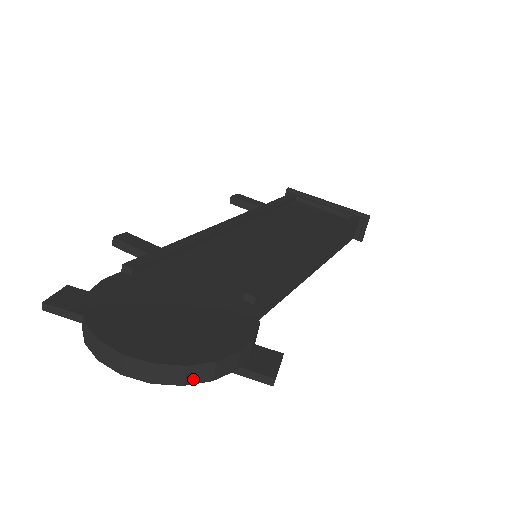
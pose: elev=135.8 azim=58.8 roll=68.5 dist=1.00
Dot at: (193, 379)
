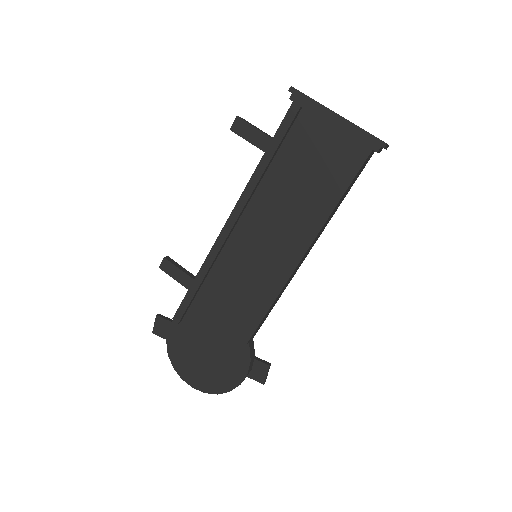
Dot at: occluded
